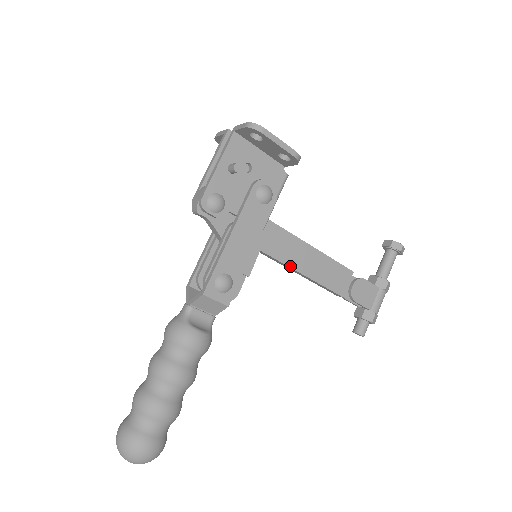
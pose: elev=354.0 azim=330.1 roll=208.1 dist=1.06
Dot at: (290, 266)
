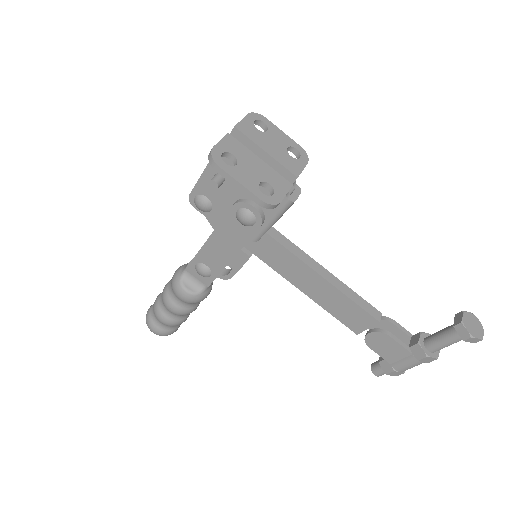
Dot at: (290, 281)
